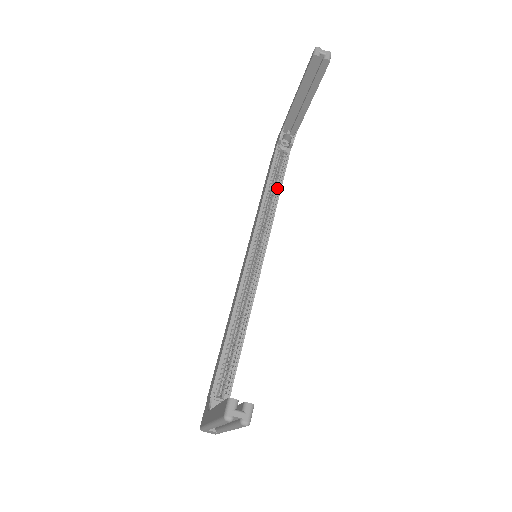
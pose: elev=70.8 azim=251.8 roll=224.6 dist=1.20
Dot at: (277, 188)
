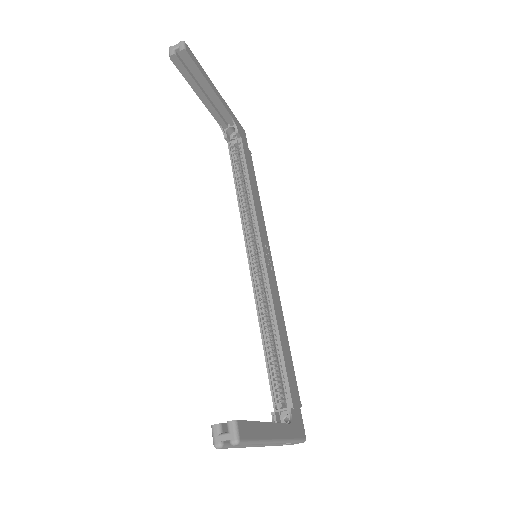
Dot at: (246, 181)
